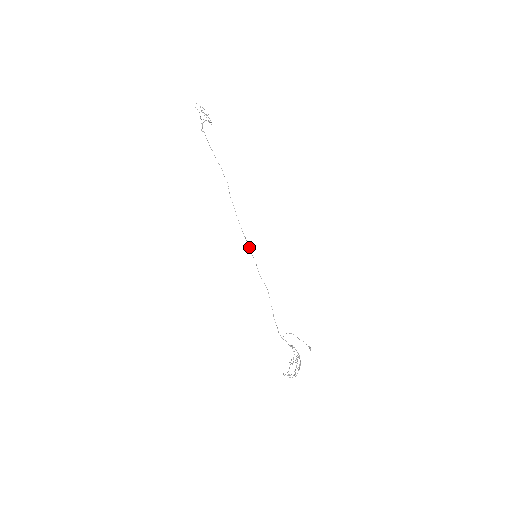
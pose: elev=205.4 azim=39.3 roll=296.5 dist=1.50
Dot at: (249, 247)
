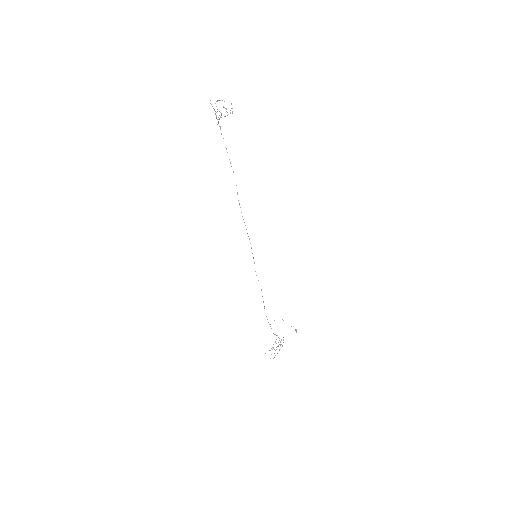
Dot at: (251, 247)
